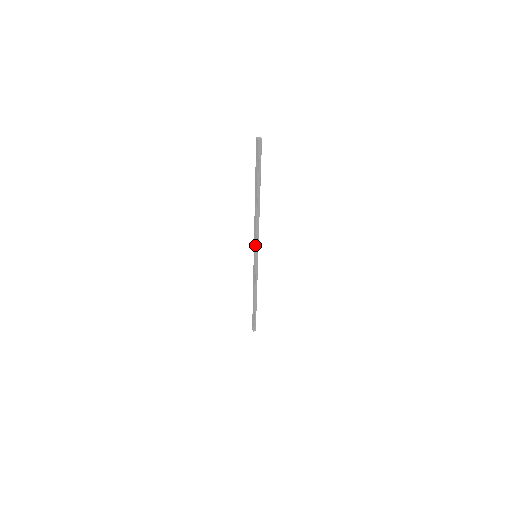
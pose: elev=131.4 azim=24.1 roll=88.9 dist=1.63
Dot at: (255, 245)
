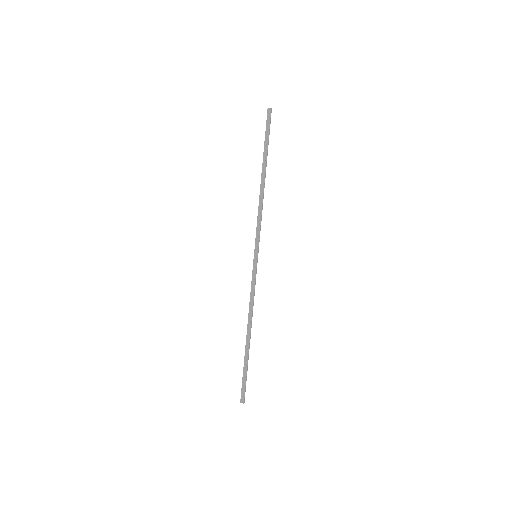
Dot at: occluded
